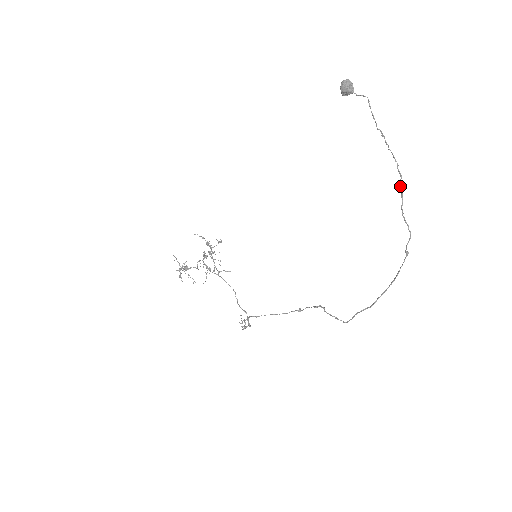
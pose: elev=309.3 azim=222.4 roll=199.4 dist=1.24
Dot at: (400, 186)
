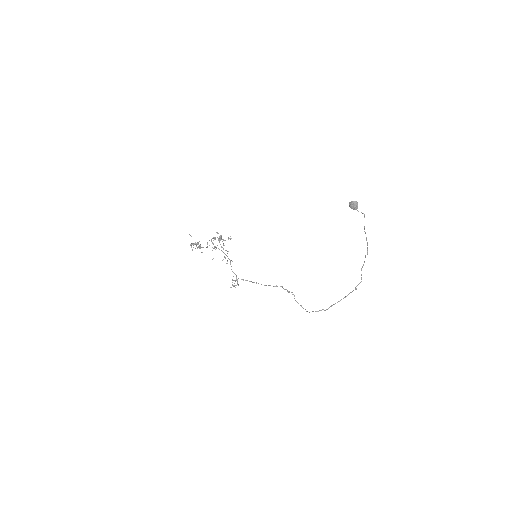
Dot at: (365, 257)
